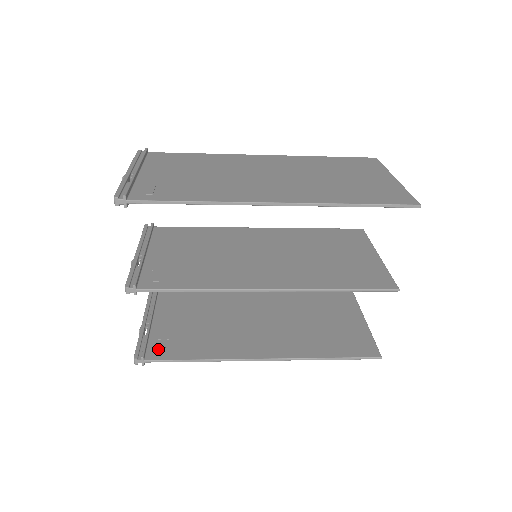
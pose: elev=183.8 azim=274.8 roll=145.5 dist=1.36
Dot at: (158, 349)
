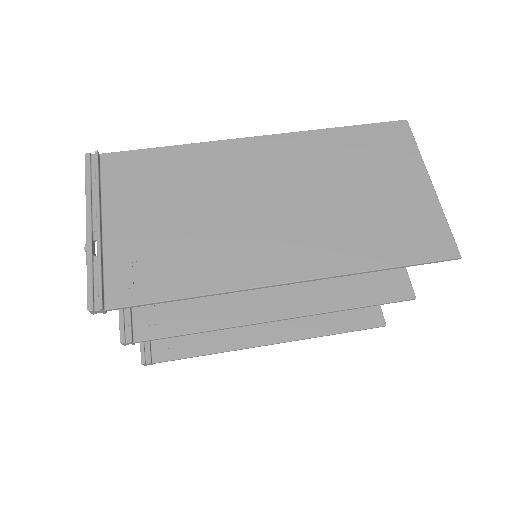
Dot at: (163, 346)
